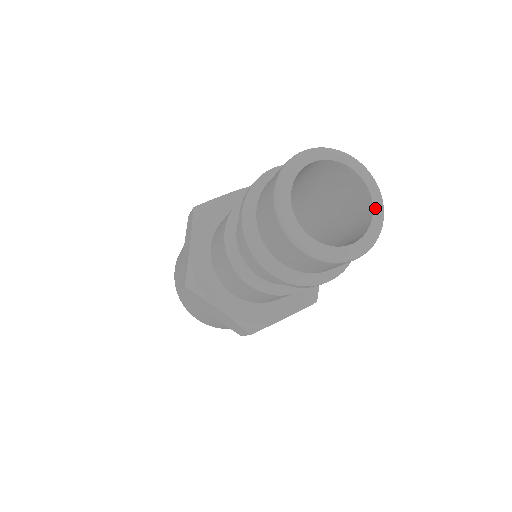
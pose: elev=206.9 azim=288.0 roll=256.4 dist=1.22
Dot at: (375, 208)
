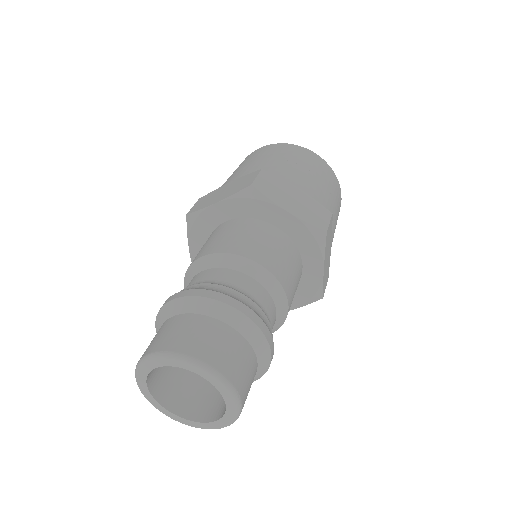
Dot at: (228, 404)
